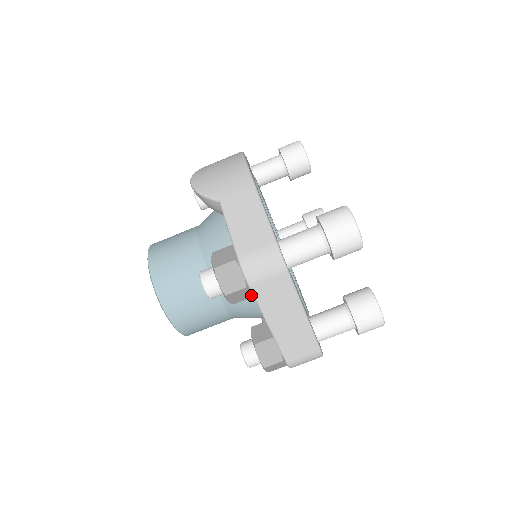
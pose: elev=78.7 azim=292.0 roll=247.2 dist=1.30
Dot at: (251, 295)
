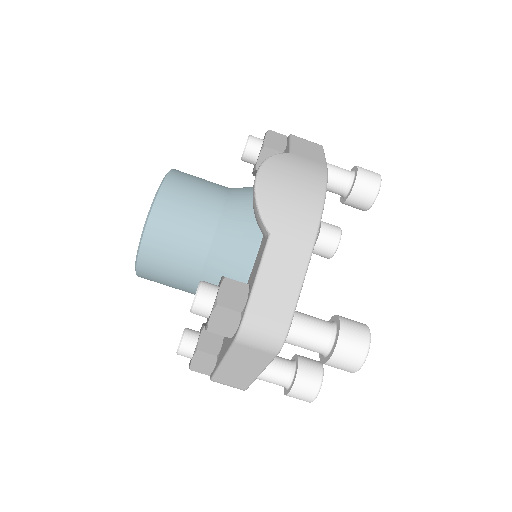
Dot at: occluded
